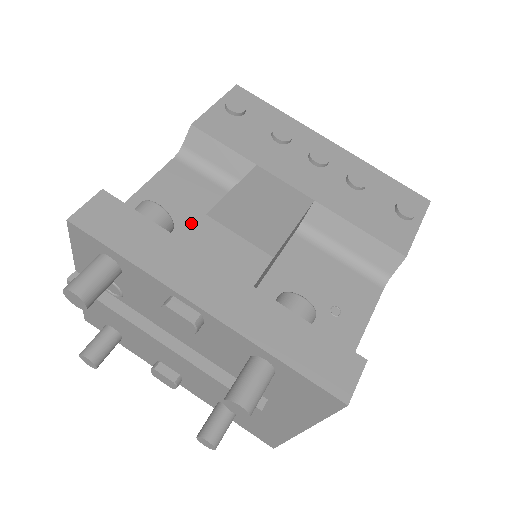
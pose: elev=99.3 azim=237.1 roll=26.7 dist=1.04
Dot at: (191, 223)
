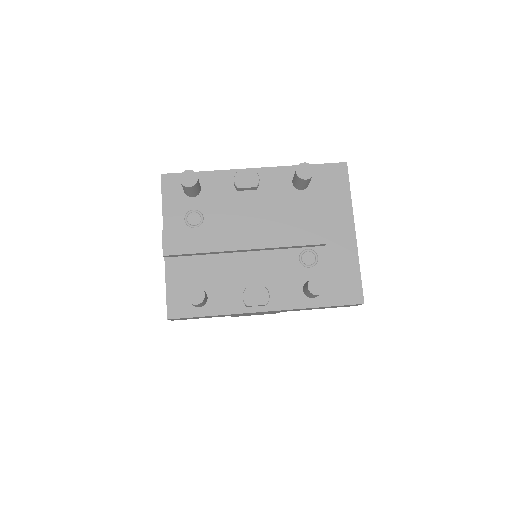
Dot at: occluded
